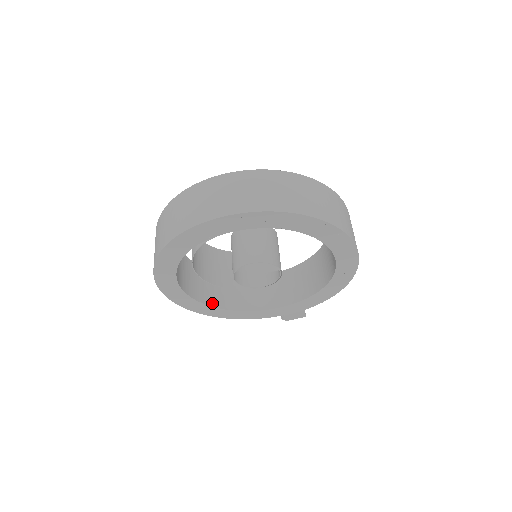
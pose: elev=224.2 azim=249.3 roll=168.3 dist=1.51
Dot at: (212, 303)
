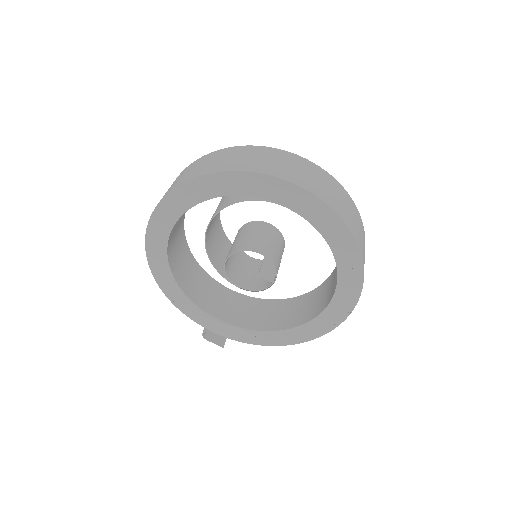
Dot at: (171, 264)
